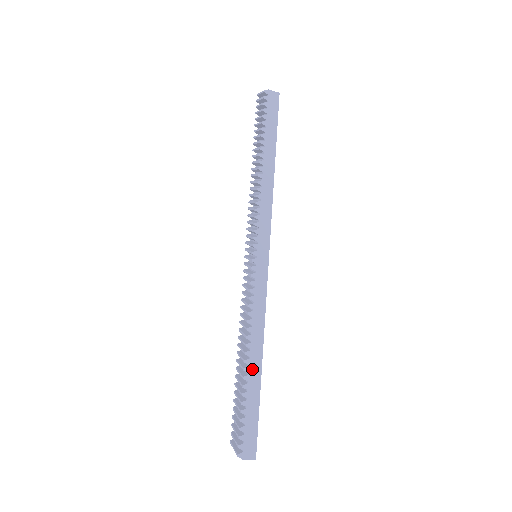
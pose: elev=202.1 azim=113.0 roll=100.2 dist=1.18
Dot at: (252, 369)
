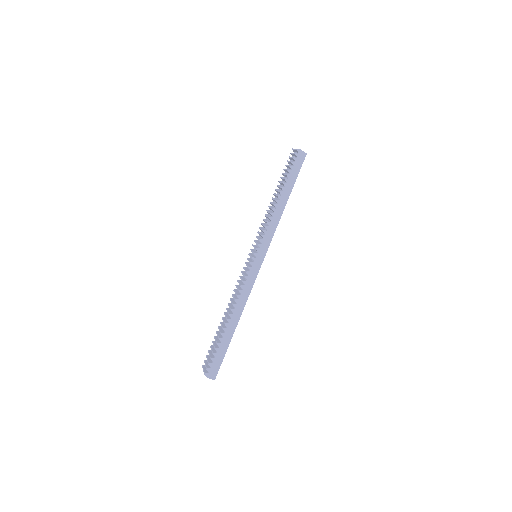
Dot at: (230, 325)
